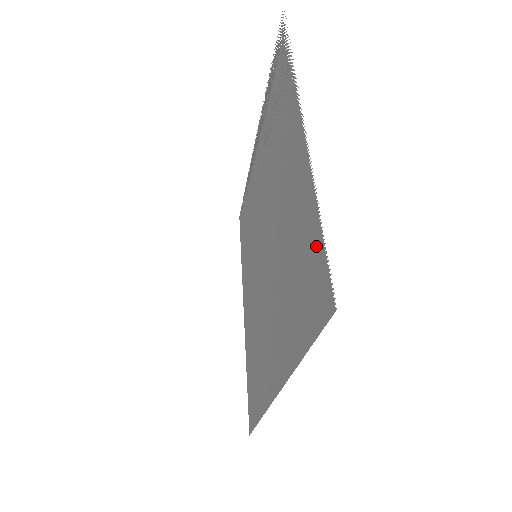
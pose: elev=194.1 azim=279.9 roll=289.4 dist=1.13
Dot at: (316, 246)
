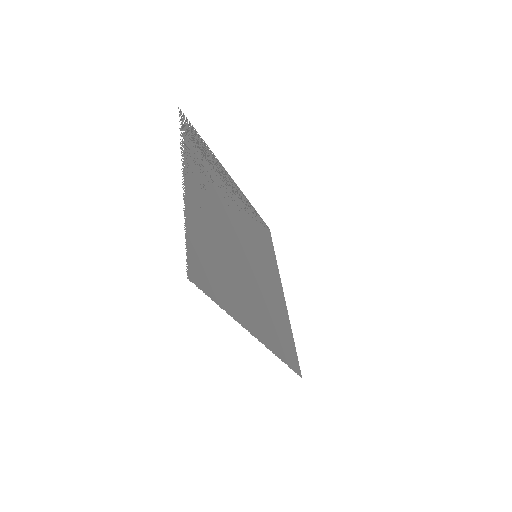
Dot at: (192, 247)
